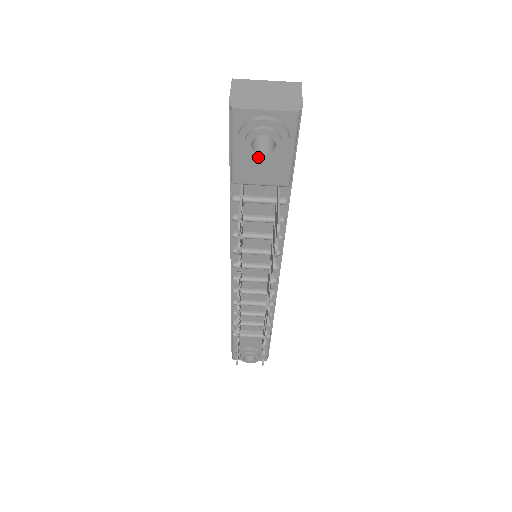
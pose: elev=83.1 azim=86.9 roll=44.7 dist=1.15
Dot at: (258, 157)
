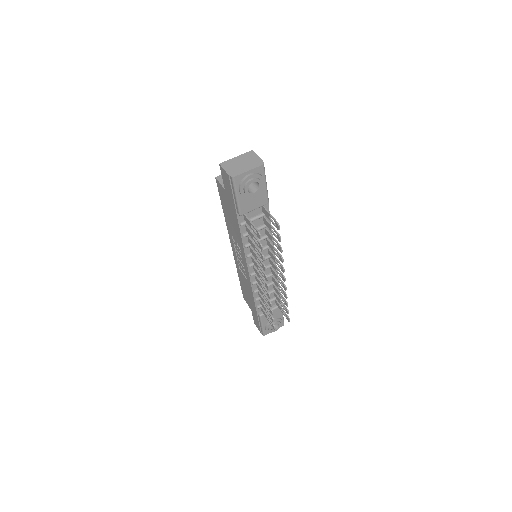
Dot at: (252, 195)
